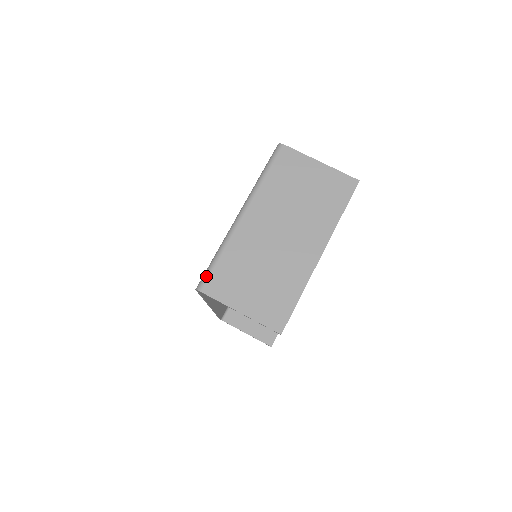
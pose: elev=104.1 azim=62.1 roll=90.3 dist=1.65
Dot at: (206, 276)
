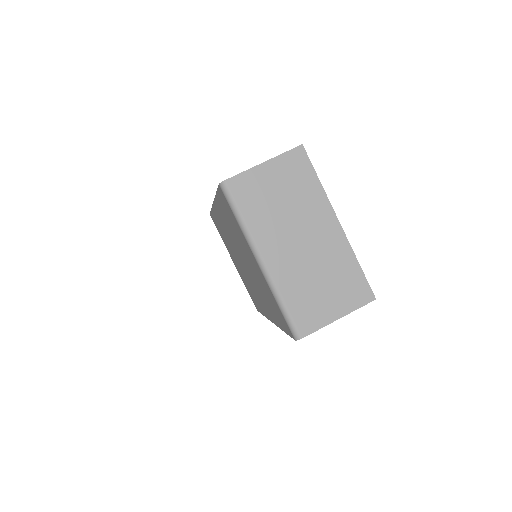
Dot at: (293, 326)
